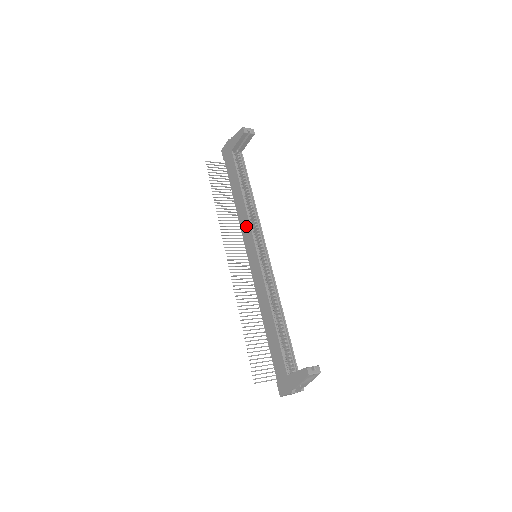
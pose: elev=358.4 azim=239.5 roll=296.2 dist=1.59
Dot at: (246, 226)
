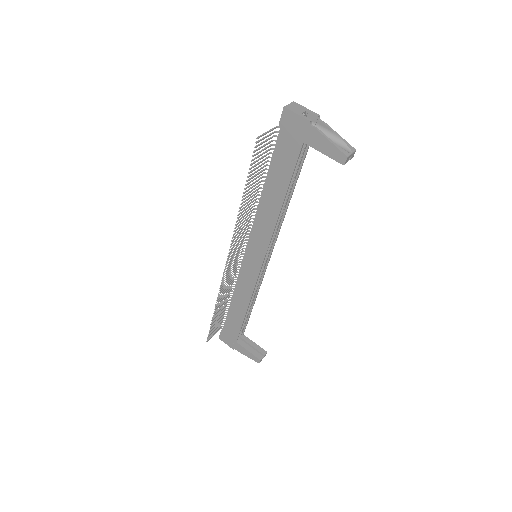
Dot at: (264, 233)
